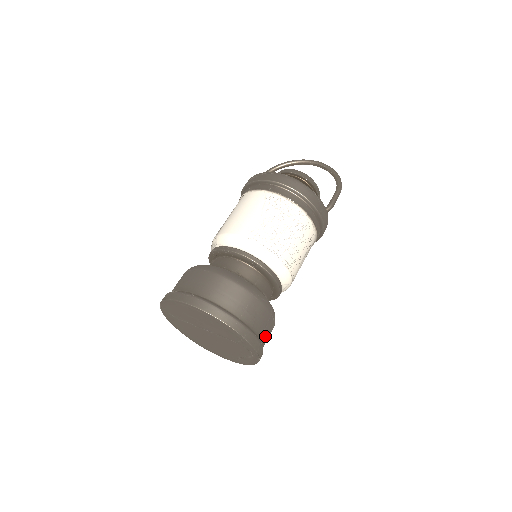
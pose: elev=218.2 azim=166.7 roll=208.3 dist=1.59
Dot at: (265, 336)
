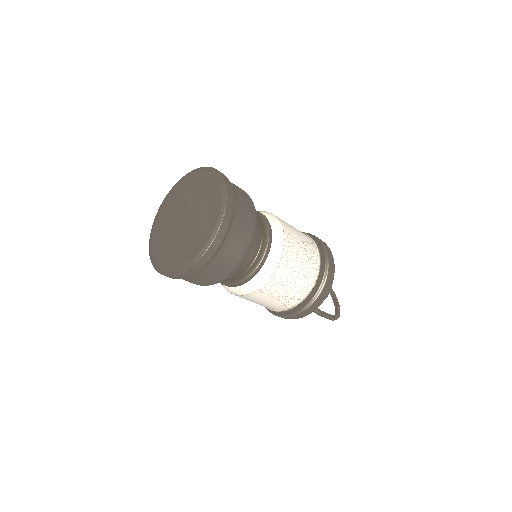
Dot at: (210, 270)
